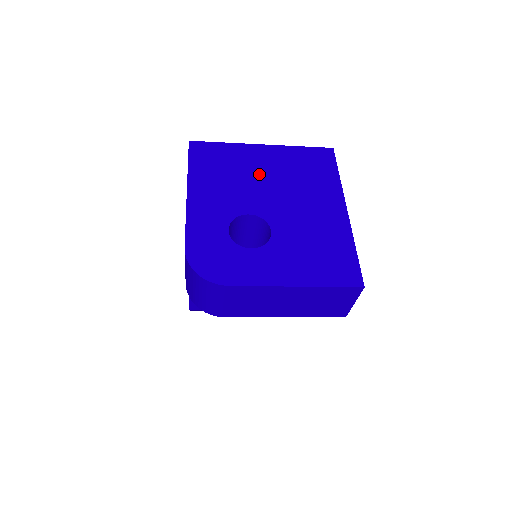
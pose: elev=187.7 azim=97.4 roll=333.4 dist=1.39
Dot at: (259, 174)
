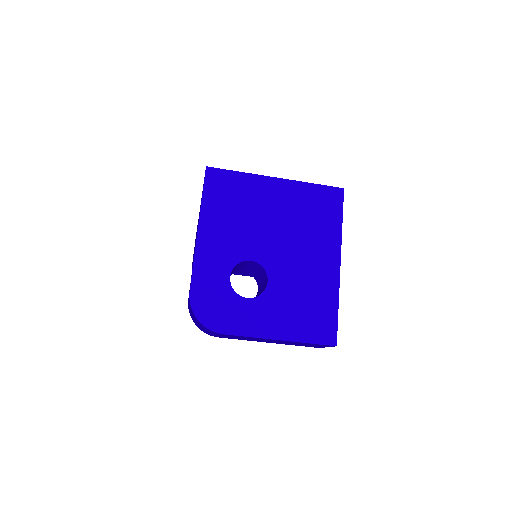
Dot at: (267, 214)
